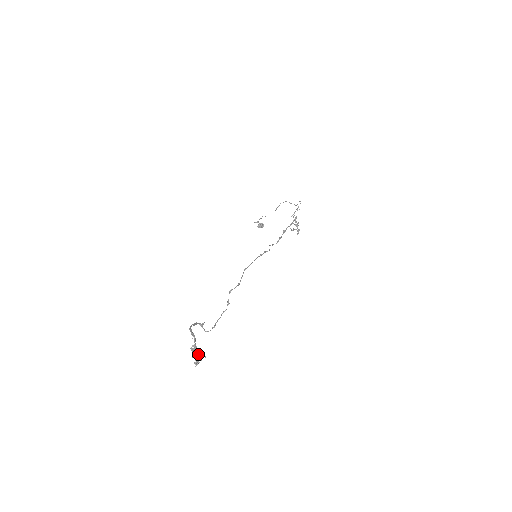
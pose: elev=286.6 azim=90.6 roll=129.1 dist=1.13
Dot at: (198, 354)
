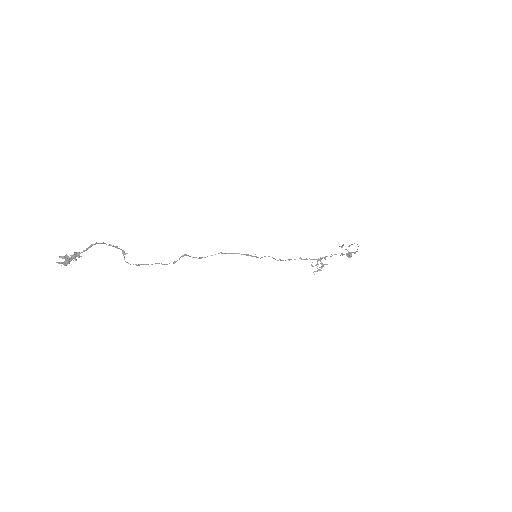
Dot at: (66, 258)
